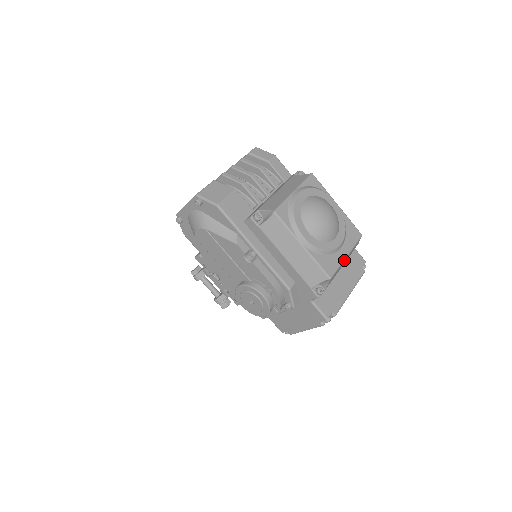
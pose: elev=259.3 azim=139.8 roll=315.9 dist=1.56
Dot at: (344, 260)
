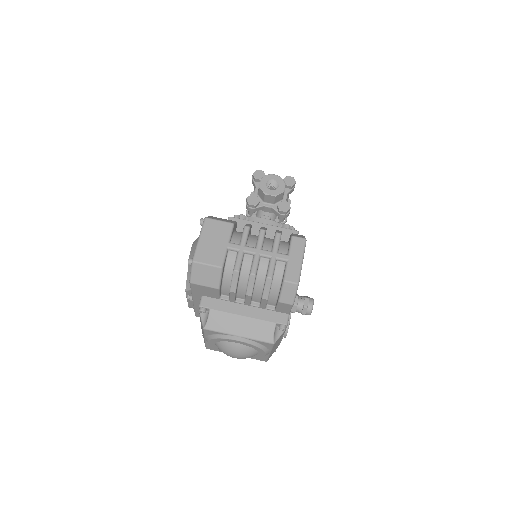
Dot at: occluded
